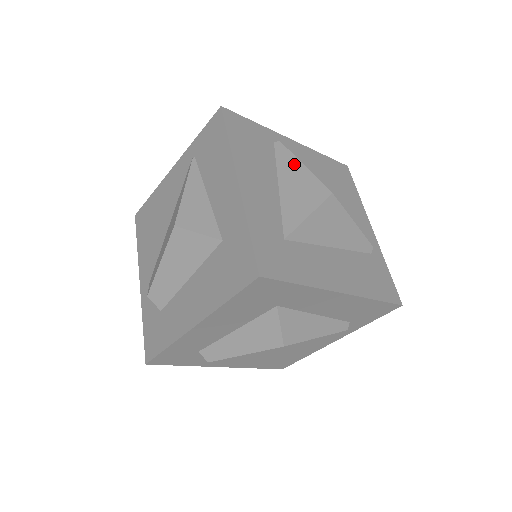
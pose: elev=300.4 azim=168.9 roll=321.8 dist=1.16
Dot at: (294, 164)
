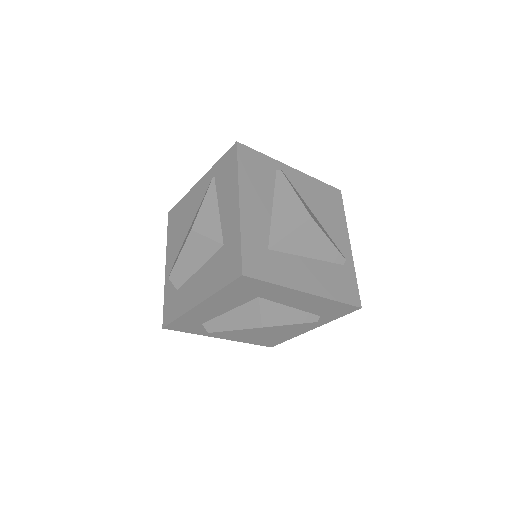
Dot at: (288, 190)
